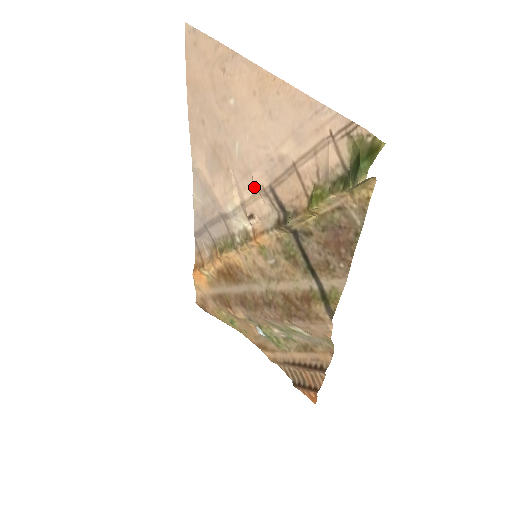
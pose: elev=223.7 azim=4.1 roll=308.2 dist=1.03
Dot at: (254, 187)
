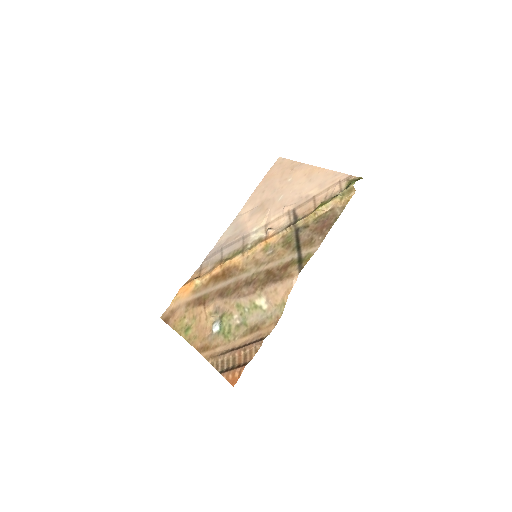
Dot at: (282, 213)
